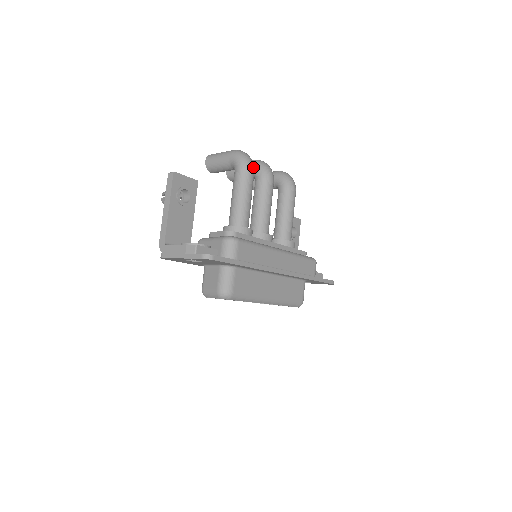
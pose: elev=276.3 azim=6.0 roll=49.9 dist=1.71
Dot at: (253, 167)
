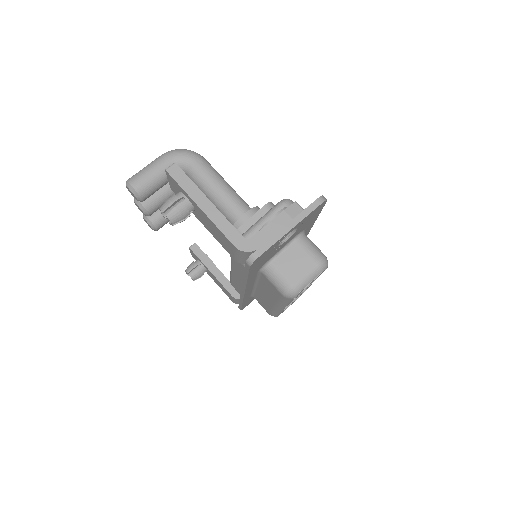
Dot at: occluded
